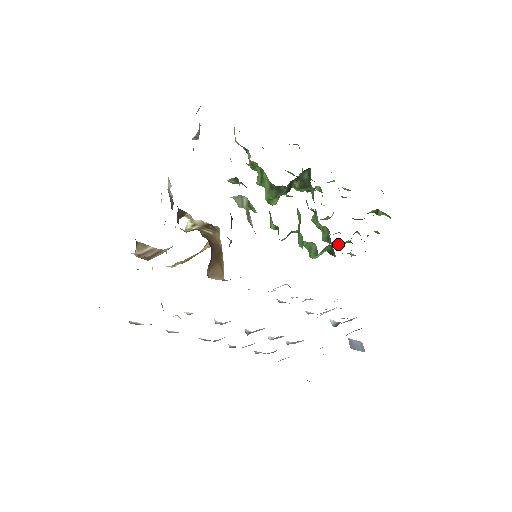
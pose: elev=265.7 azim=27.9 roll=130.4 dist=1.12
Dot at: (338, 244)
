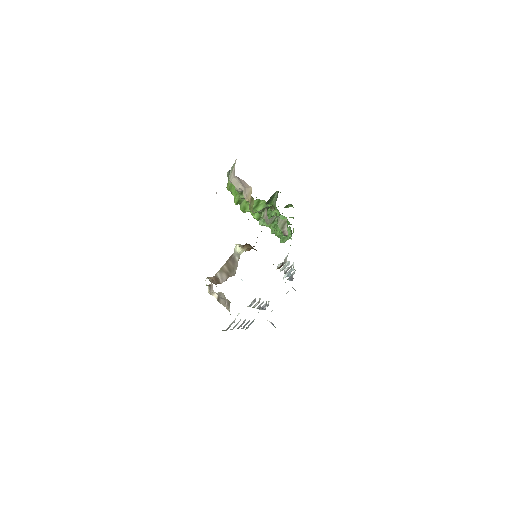
Dot at: occluded
